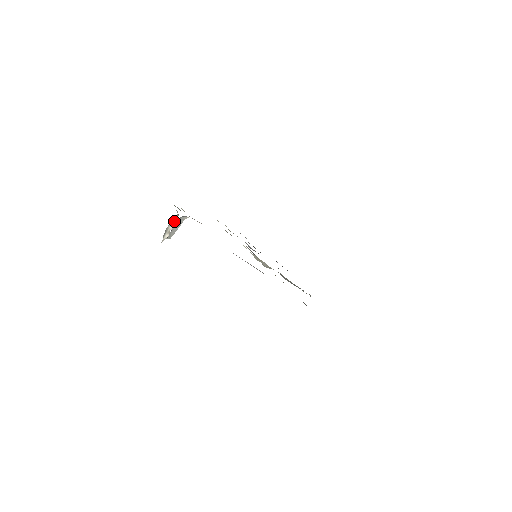
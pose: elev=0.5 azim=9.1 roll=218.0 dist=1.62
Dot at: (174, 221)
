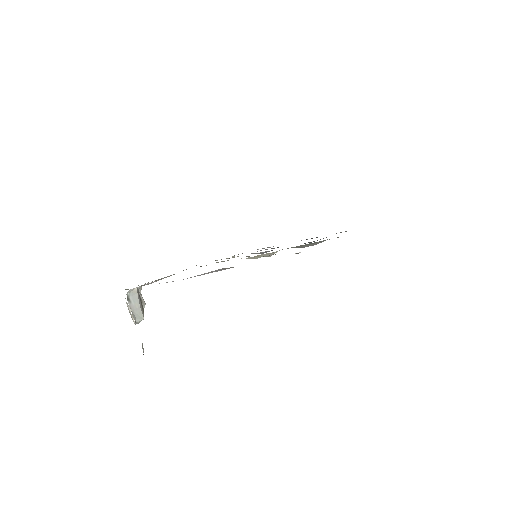
Dot at: (126, 303)
